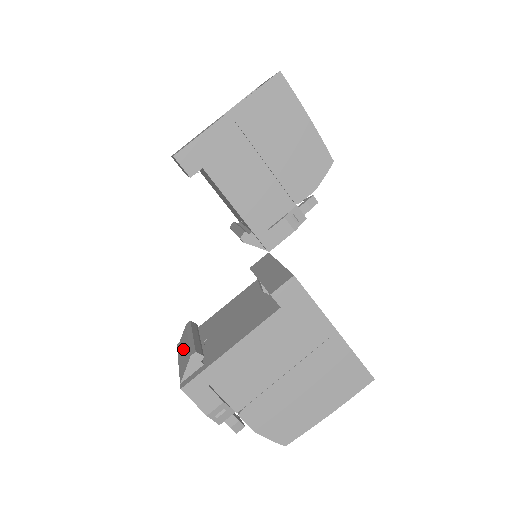
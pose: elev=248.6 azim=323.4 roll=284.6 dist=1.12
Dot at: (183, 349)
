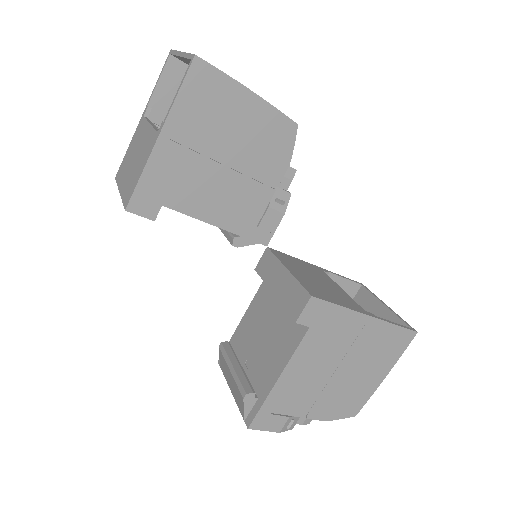
Dot at: (229, 379)
